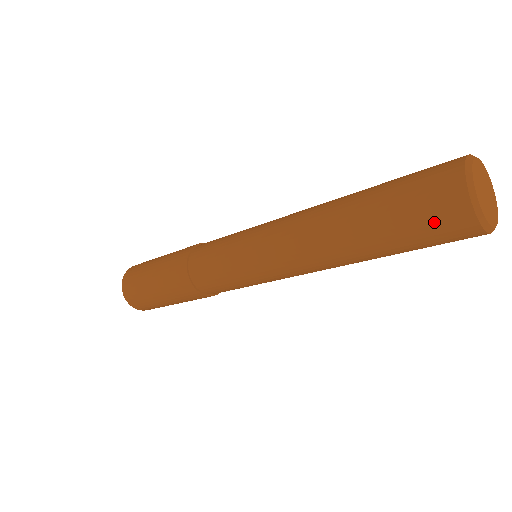
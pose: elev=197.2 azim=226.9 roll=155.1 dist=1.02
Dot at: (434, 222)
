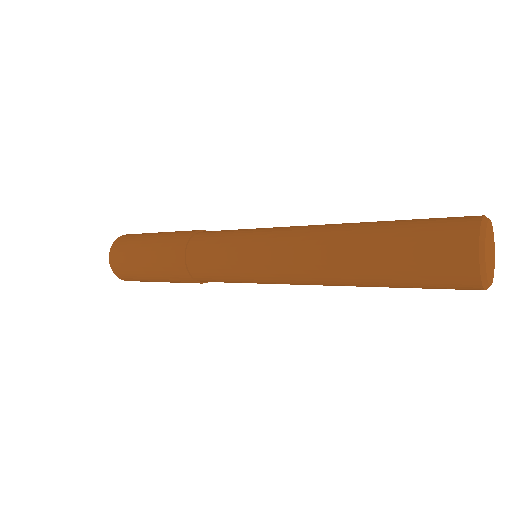
Dot at: (439, 257)
